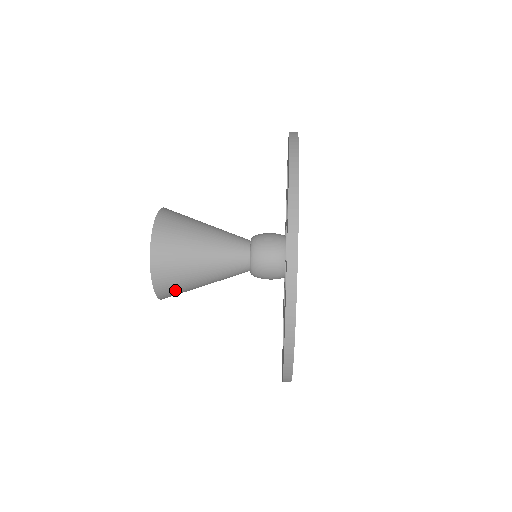
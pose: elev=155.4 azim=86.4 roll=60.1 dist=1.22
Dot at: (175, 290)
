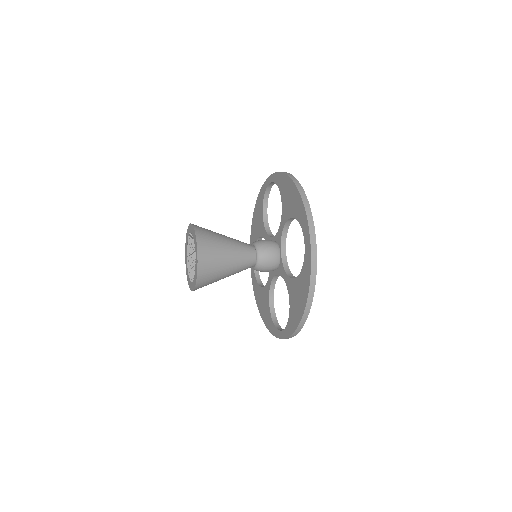
Dot at: (207, 282)
